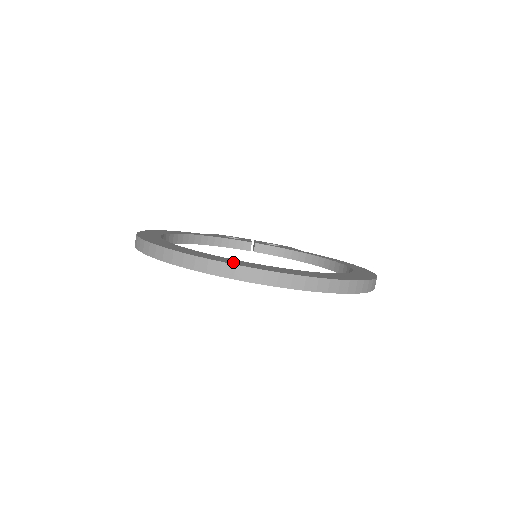
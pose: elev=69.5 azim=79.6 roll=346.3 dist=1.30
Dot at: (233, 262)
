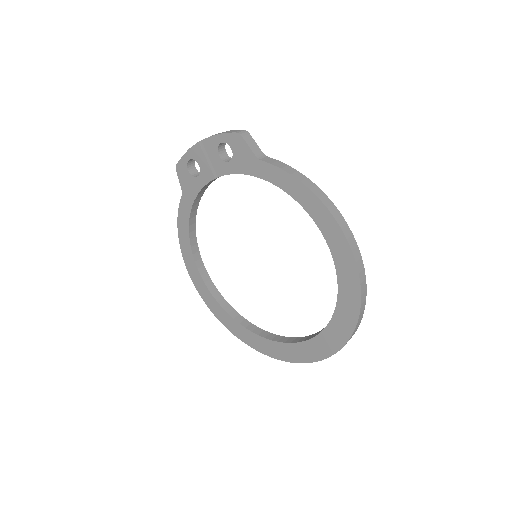
Dot at: (280, 355)
